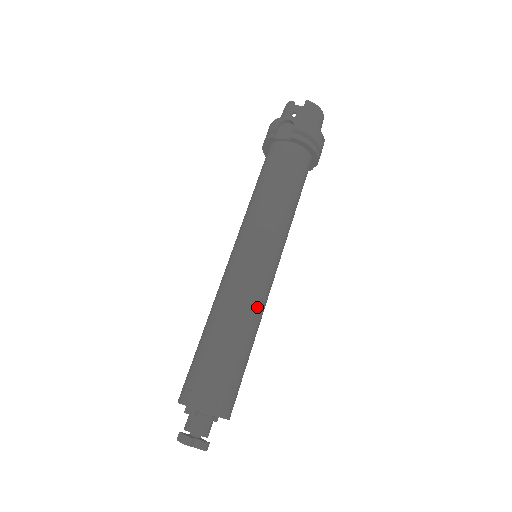
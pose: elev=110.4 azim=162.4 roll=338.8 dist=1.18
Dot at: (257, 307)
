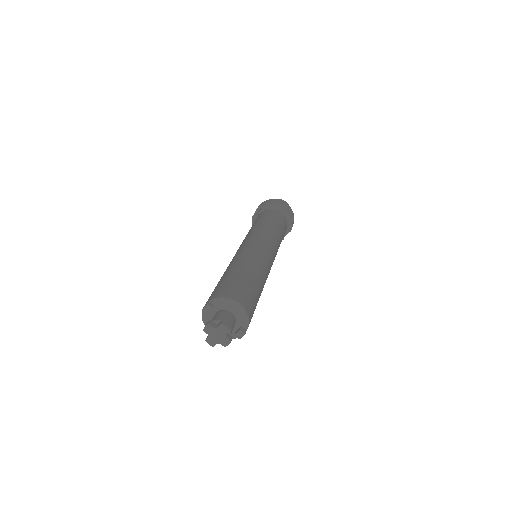
Dot at: (253, 257)
